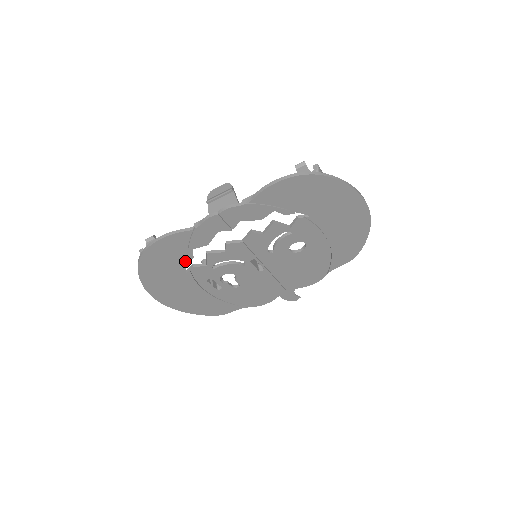
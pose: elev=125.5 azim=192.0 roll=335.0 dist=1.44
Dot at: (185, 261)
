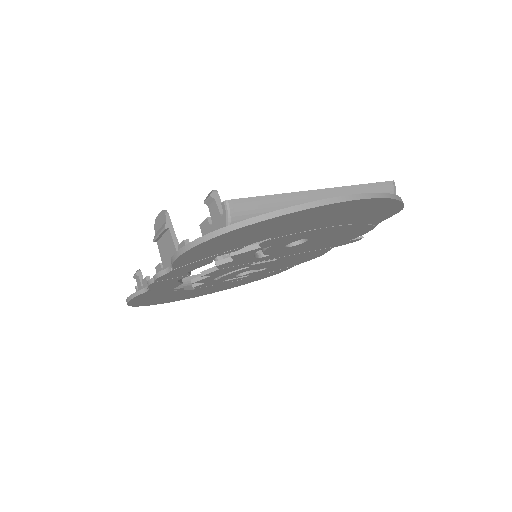
Dot at: (179, 290)
